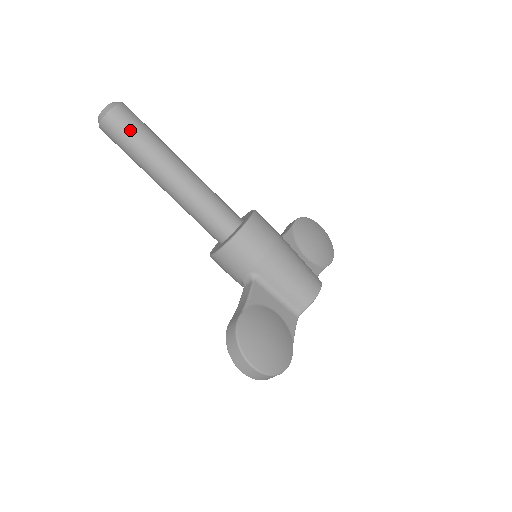
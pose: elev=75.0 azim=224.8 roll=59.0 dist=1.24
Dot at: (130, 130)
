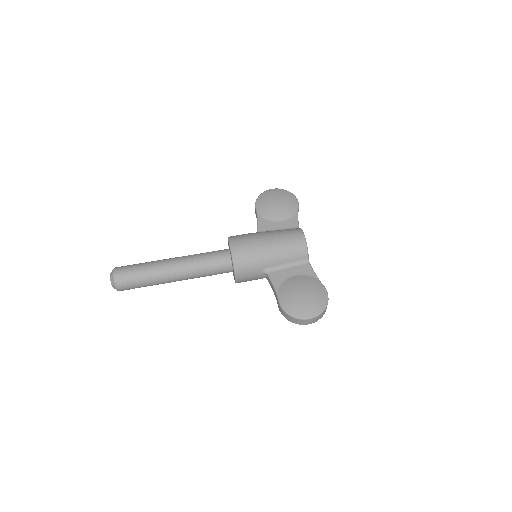
Dot at: (133, 278)
